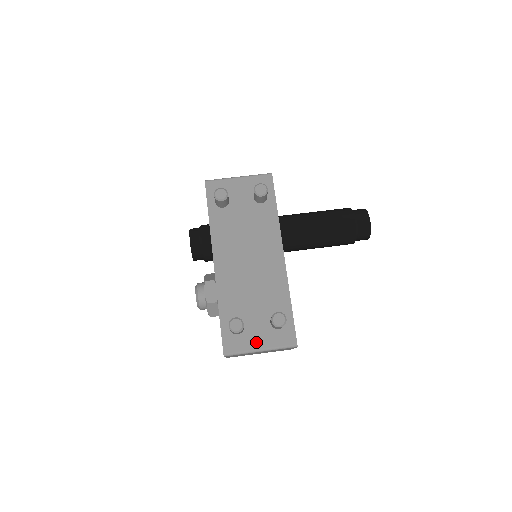
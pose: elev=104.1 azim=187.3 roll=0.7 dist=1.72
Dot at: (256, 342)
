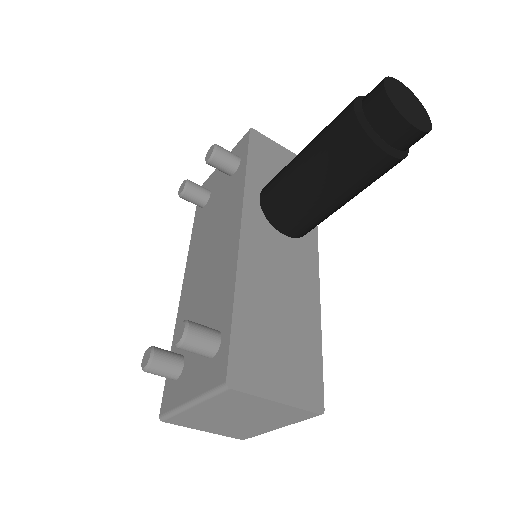
Dot at: (188, 389)
